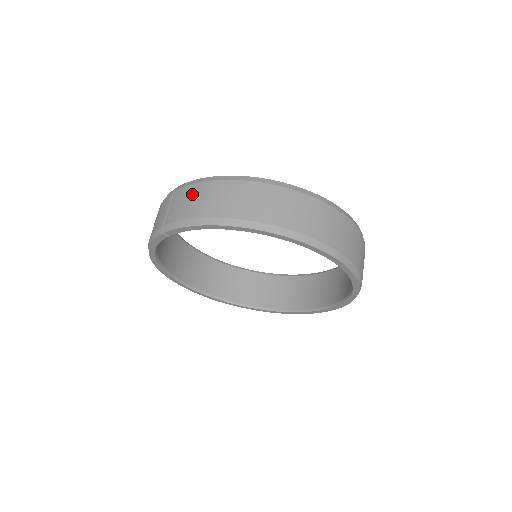
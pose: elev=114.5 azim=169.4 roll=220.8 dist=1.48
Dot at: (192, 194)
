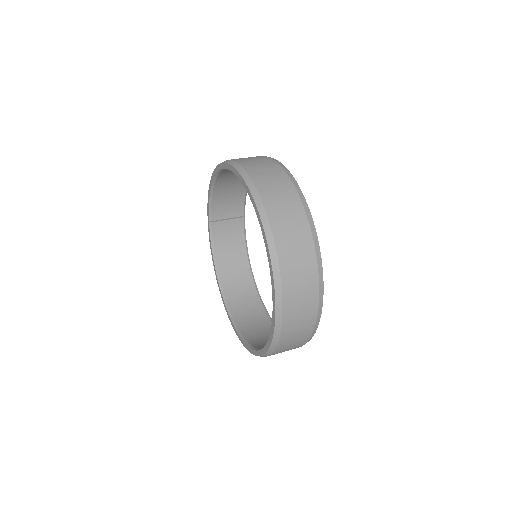
Dot at: occluded
